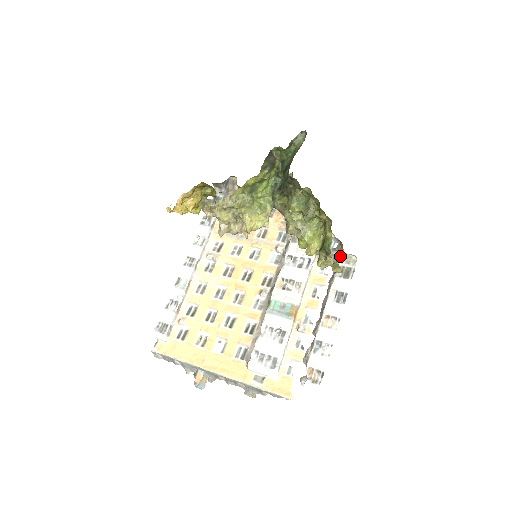
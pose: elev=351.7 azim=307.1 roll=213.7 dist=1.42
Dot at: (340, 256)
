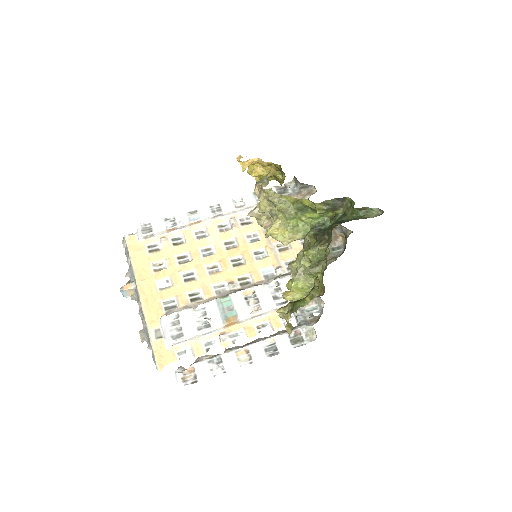
Dot at: (308, 324)
